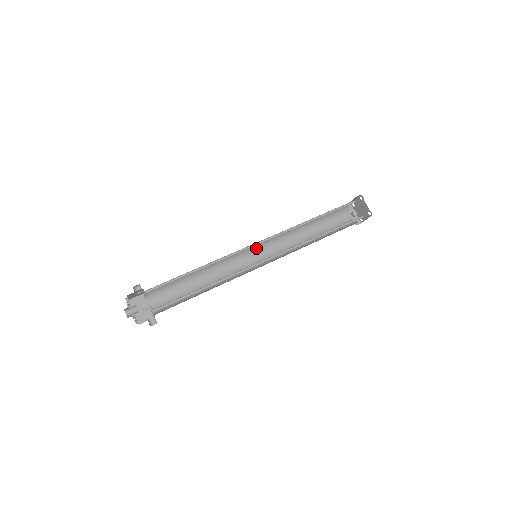
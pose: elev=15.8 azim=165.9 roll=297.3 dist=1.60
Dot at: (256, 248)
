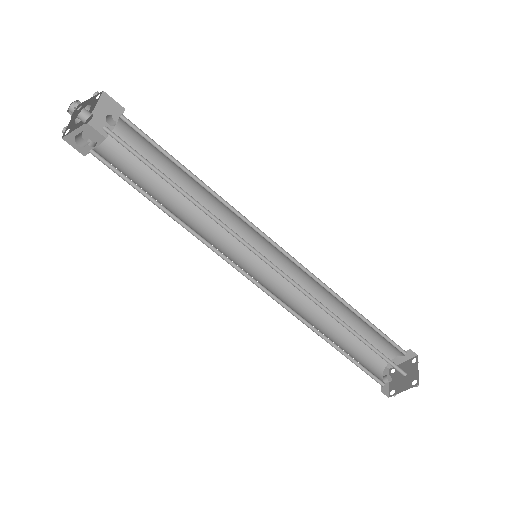
Dot at: (260, 262)
